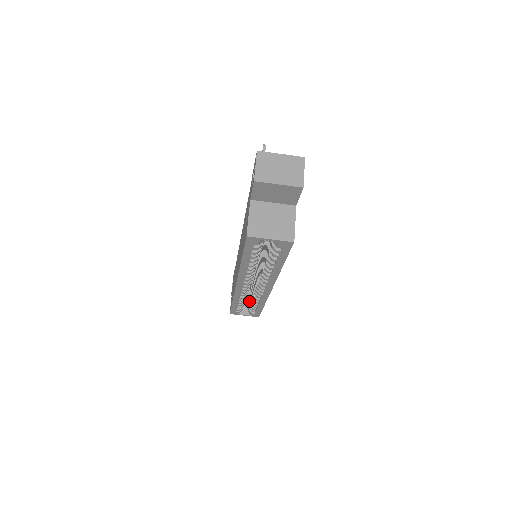
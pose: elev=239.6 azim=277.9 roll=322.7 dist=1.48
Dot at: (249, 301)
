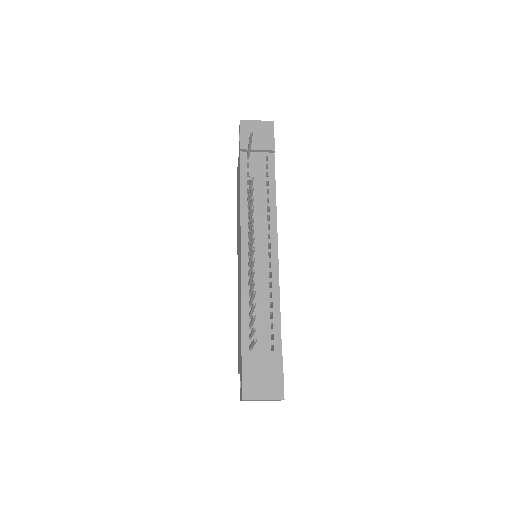
Dot at: occluded
